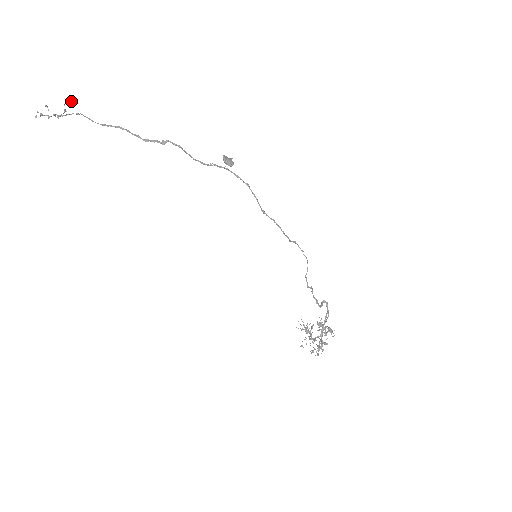
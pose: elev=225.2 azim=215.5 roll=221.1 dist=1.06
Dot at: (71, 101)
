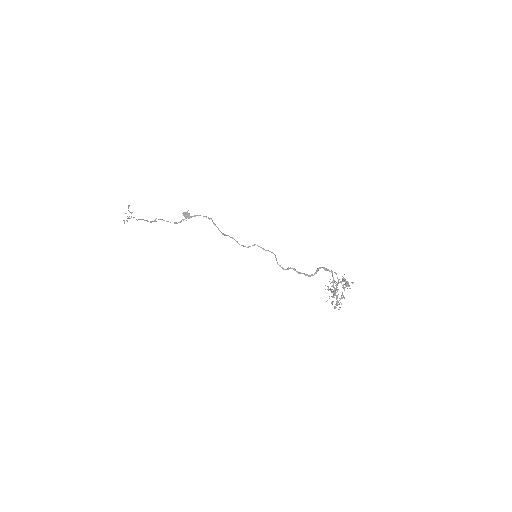
Dot at: occluded
